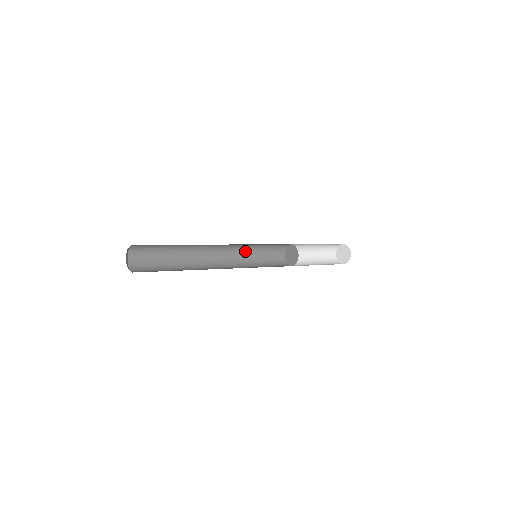
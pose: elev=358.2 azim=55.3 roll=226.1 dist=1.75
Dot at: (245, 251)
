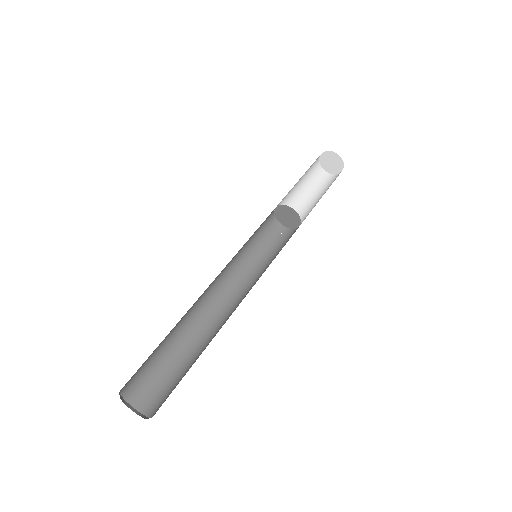
Dot at: (238, 257)
